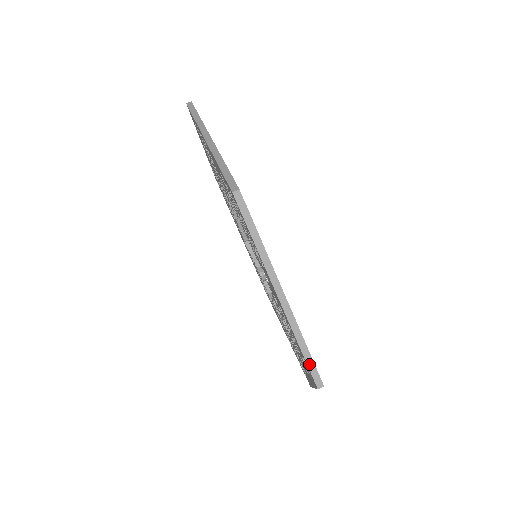
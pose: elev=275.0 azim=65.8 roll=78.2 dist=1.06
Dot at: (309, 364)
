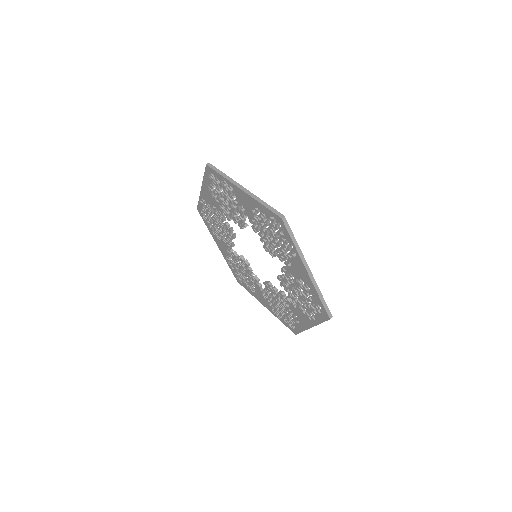
Dot at: (270, 209)
